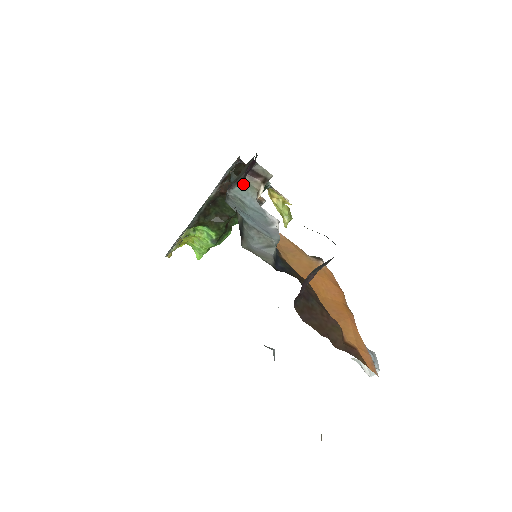
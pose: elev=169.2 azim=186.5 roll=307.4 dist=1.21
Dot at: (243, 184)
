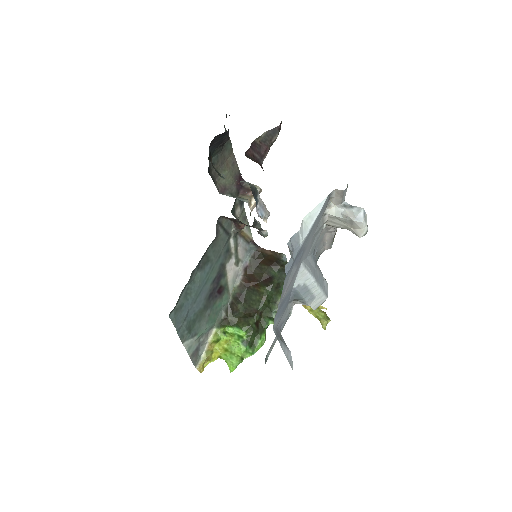
Dot at: (236, 197)
